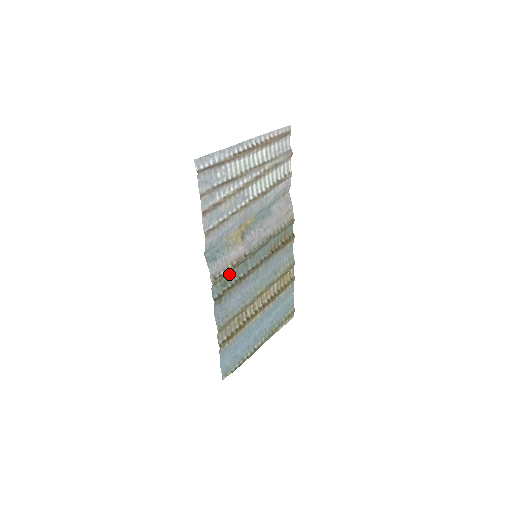
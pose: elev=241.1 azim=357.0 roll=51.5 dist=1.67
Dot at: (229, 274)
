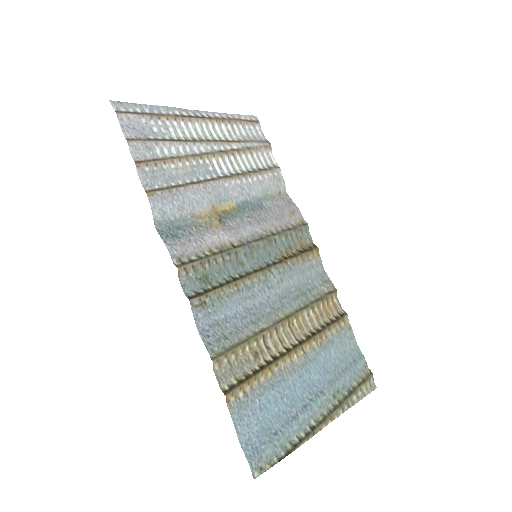
Dot at: (210, 267)
